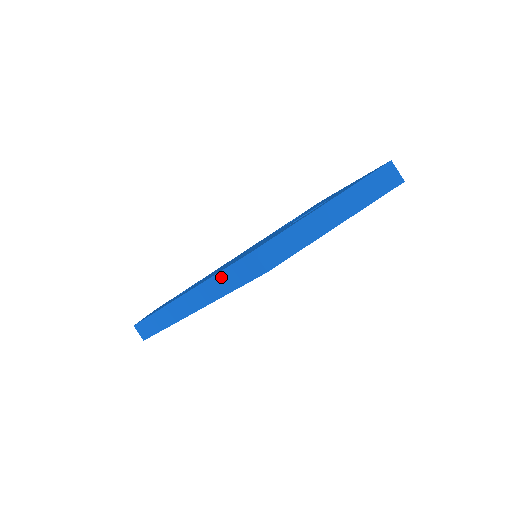
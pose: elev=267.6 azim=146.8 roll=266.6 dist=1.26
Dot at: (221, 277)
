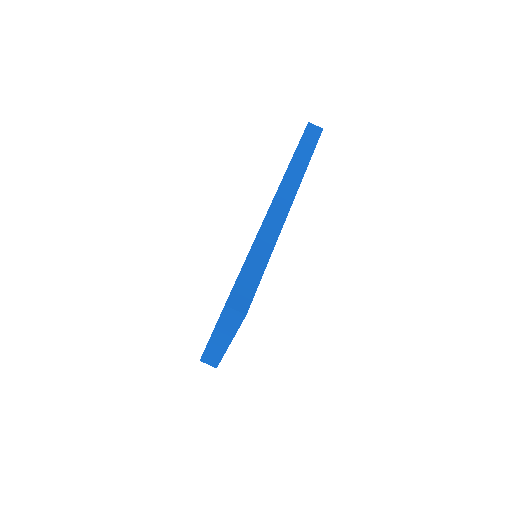
Dot at: occluded
